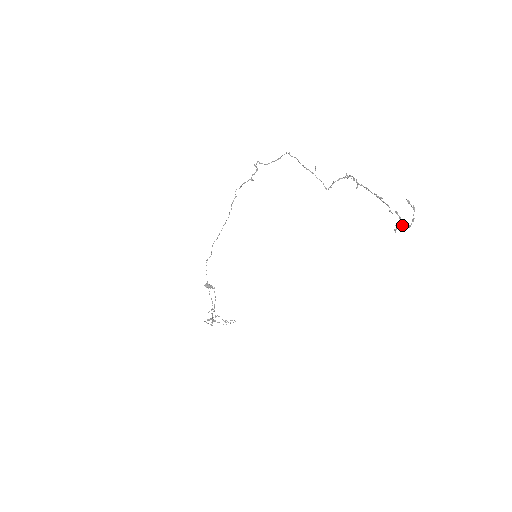
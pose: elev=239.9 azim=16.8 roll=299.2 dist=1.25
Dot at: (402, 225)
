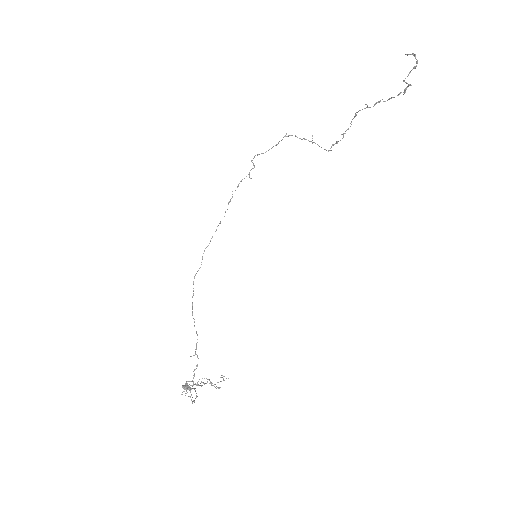
Dot at: occluded
